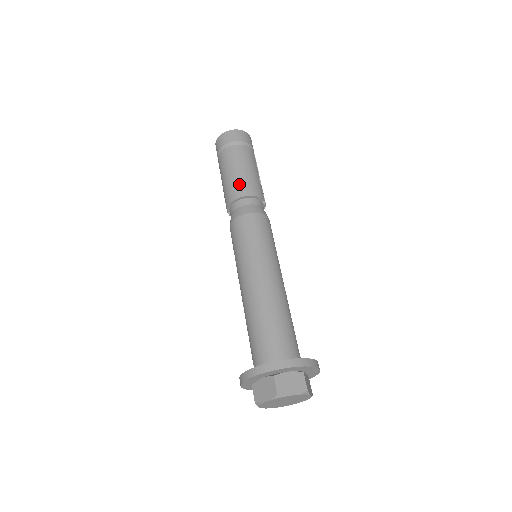
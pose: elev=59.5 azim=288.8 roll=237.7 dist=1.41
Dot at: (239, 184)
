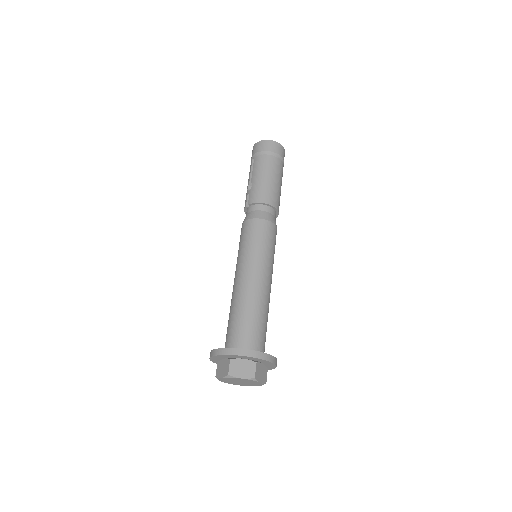
Dot at: (274, 194)
